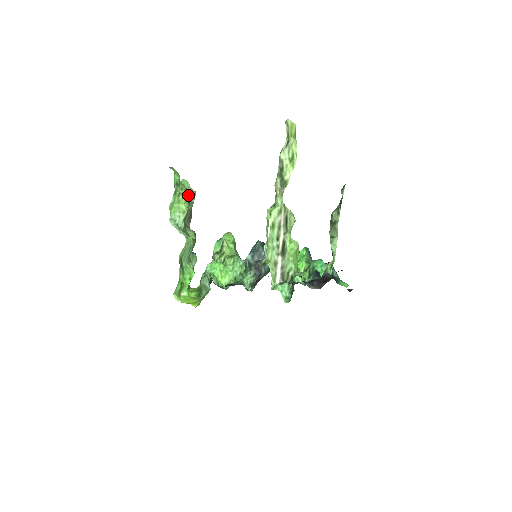
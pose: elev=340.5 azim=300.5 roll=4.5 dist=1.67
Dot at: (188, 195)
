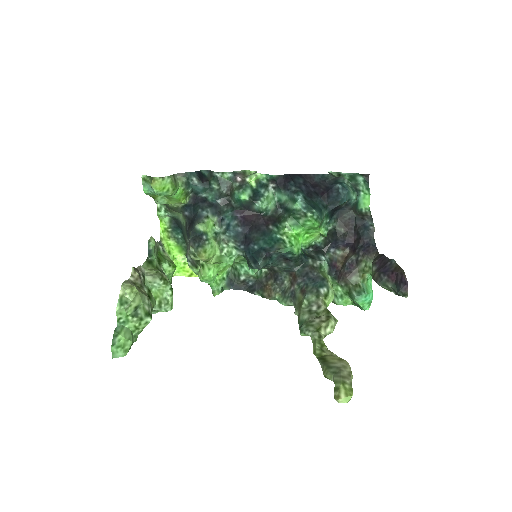
Dot at: (149, 322)
